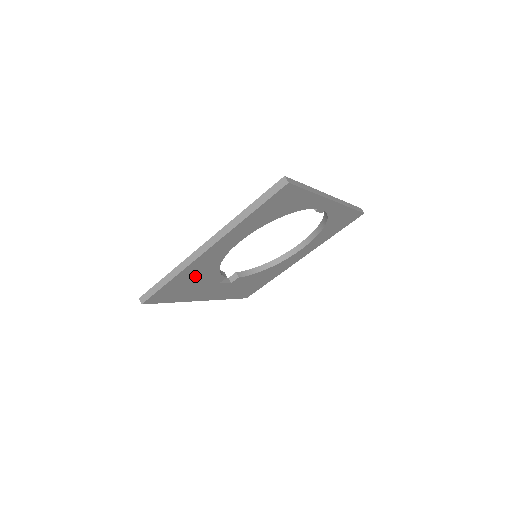
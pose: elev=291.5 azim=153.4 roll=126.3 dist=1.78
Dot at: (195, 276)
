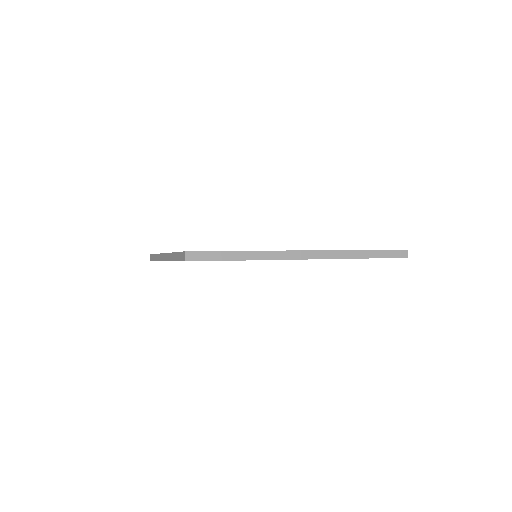
Dot at: occluded
